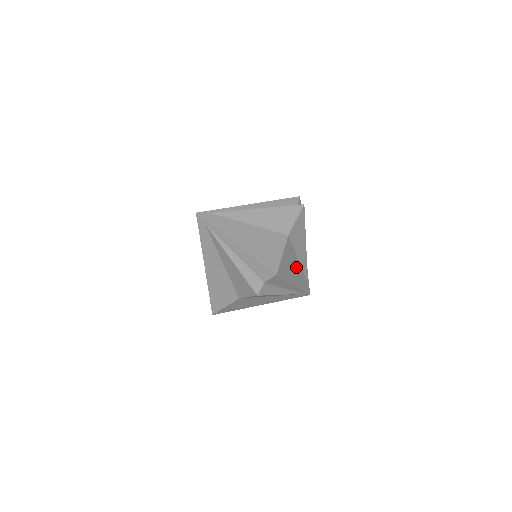
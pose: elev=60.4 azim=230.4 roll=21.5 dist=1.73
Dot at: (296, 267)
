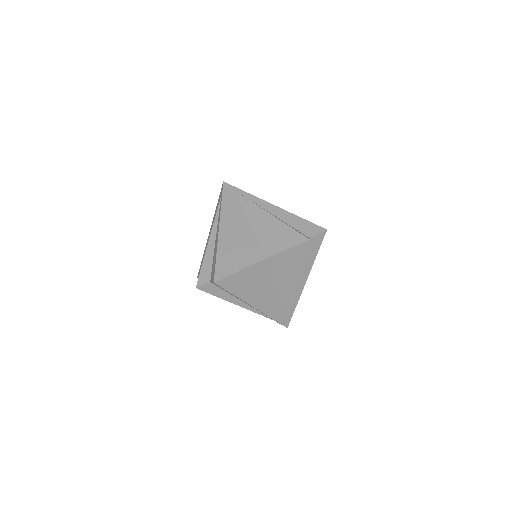
Dot at: (269, 292)
